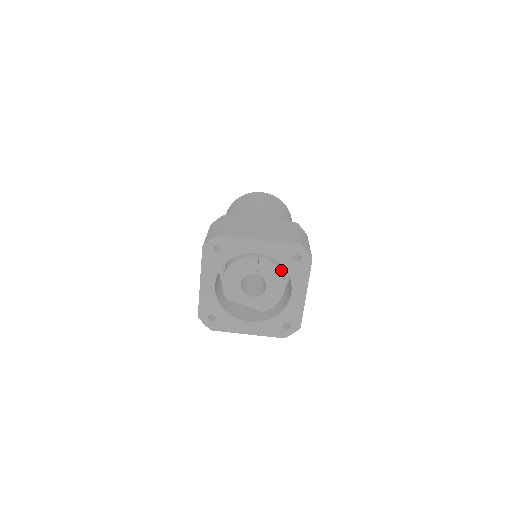
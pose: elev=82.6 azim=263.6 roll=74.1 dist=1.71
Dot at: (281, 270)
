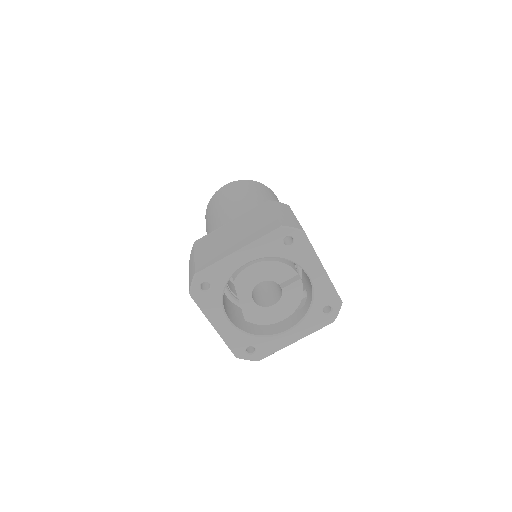
Dot at: (298, 303)
